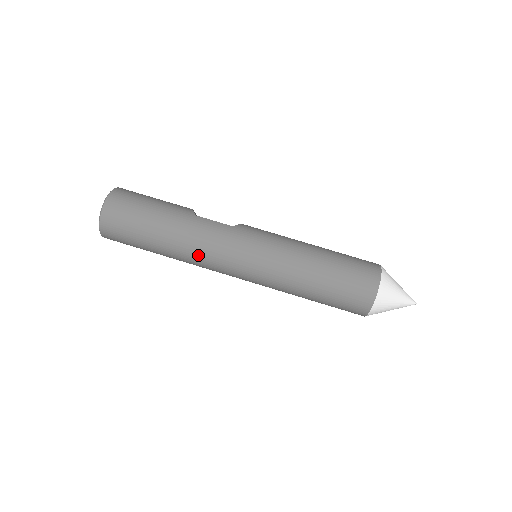
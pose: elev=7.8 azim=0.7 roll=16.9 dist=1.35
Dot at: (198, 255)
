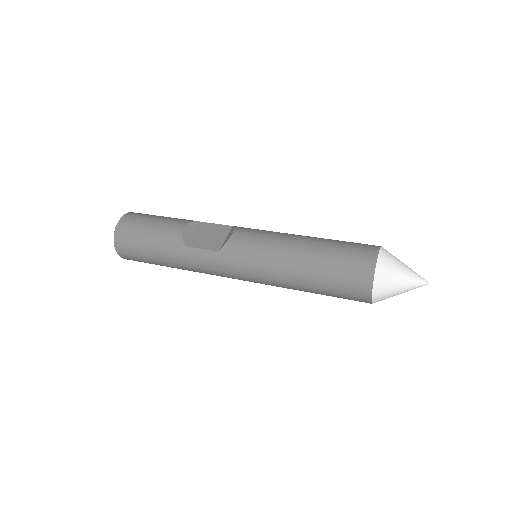
Dot at: (205, 273)
